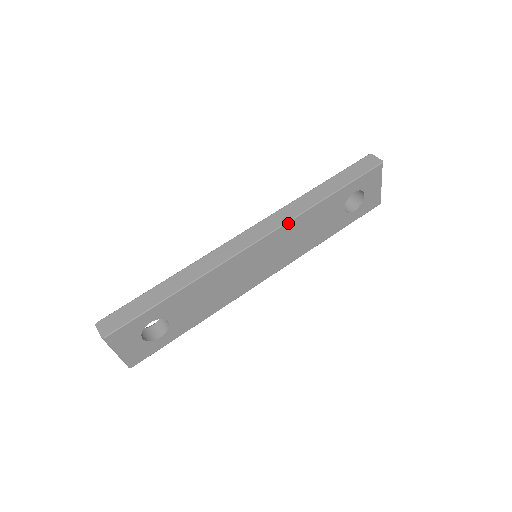
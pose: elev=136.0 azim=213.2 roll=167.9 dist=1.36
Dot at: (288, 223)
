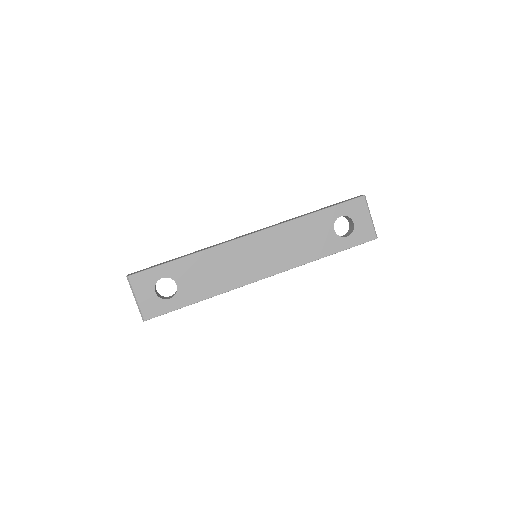
Dot at: (278, 226)
